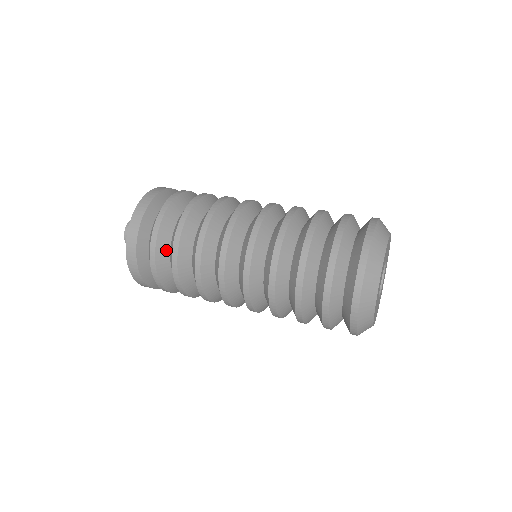
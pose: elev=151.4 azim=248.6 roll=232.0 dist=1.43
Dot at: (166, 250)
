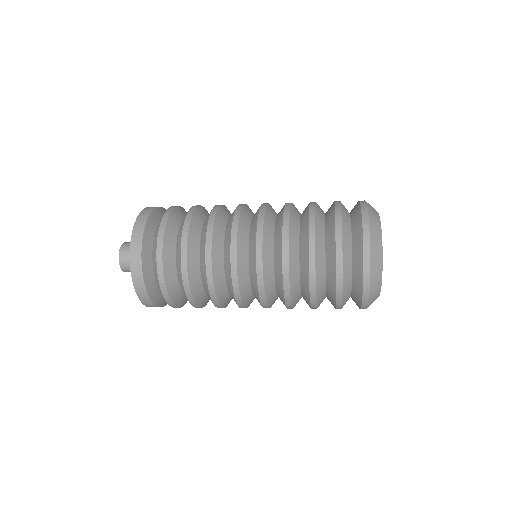
Dot at: (178, 220)
